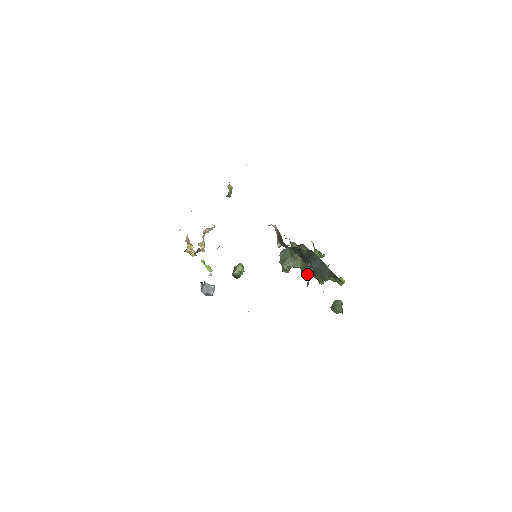
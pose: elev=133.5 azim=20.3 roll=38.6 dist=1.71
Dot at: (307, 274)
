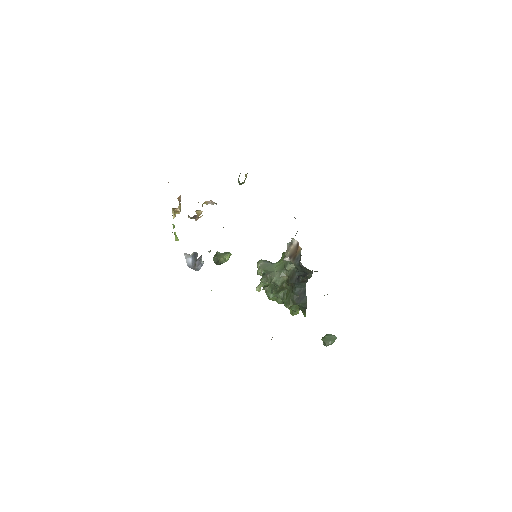
Dot at: (276, 293)
